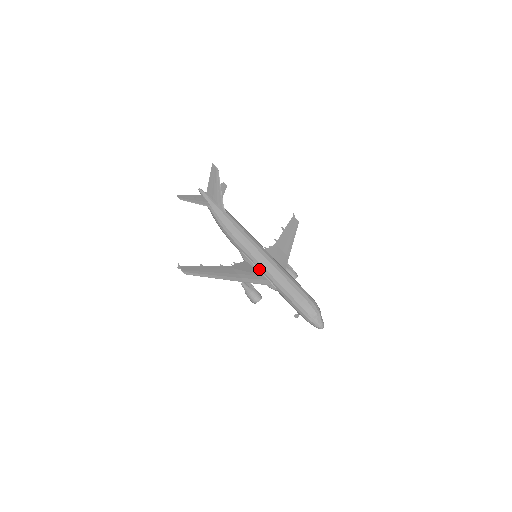
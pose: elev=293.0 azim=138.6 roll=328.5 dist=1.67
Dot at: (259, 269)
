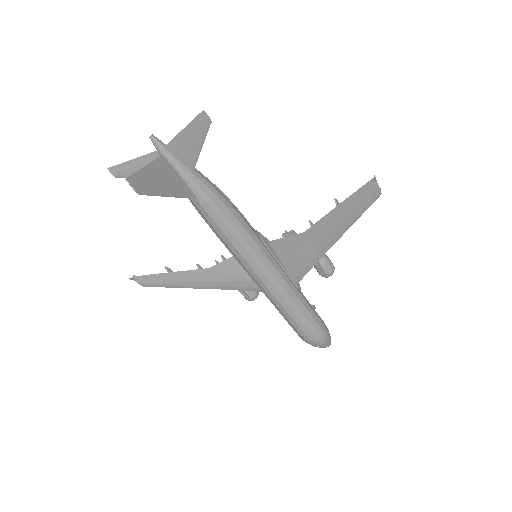
Dot at: occluded
